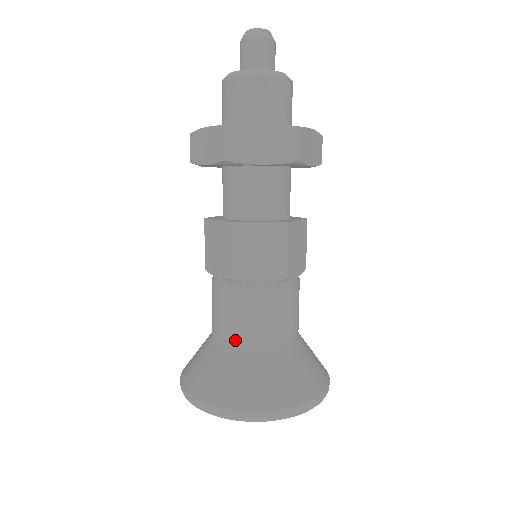
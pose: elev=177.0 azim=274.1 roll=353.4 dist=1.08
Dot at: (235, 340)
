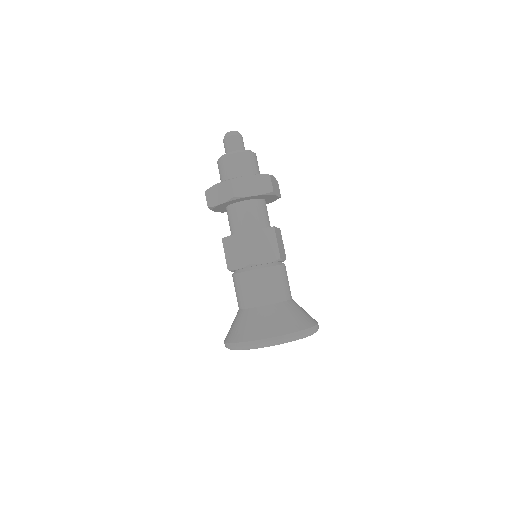
Dot at: (239, 306)
